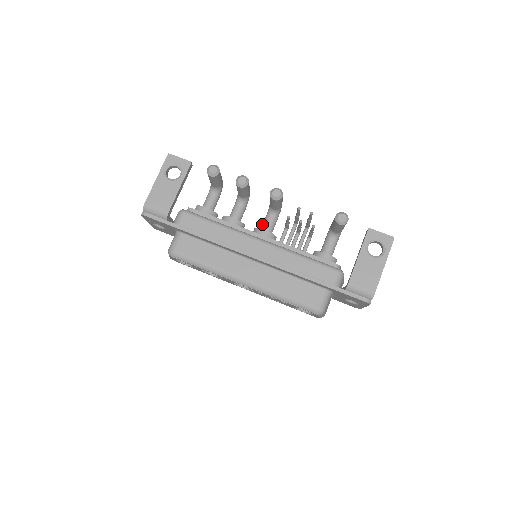
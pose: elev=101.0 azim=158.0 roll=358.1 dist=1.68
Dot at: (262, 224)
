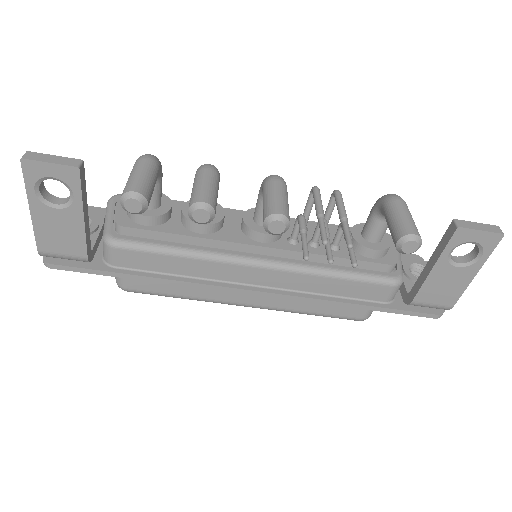
Dot at: (255, 210)
